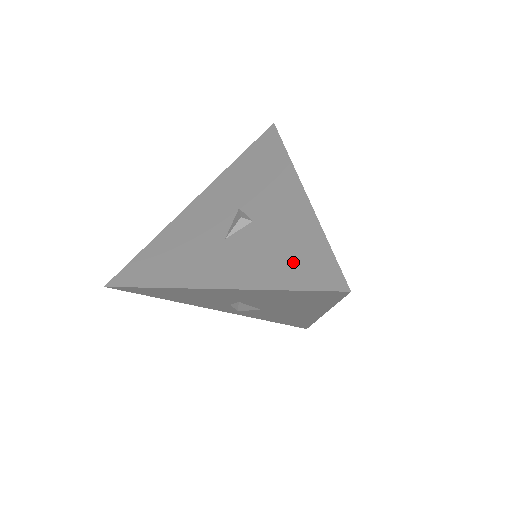
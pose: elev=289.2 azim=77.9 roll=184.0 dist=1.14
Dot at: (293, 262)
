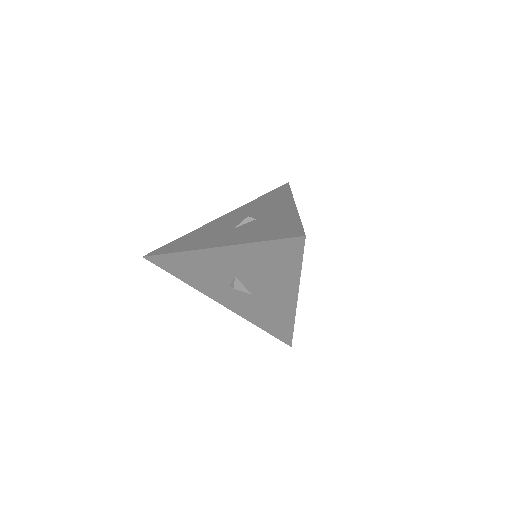
Dot at: (274, 230)
